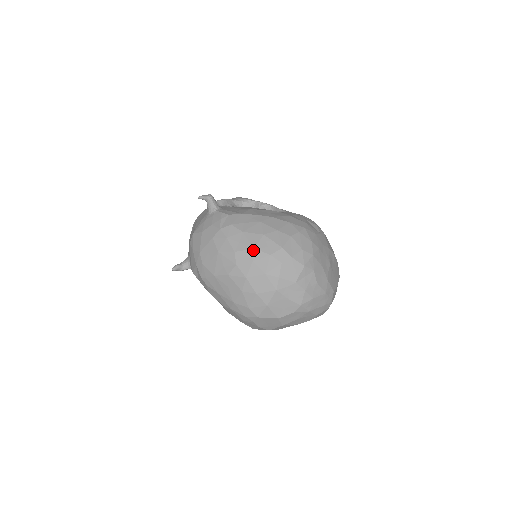
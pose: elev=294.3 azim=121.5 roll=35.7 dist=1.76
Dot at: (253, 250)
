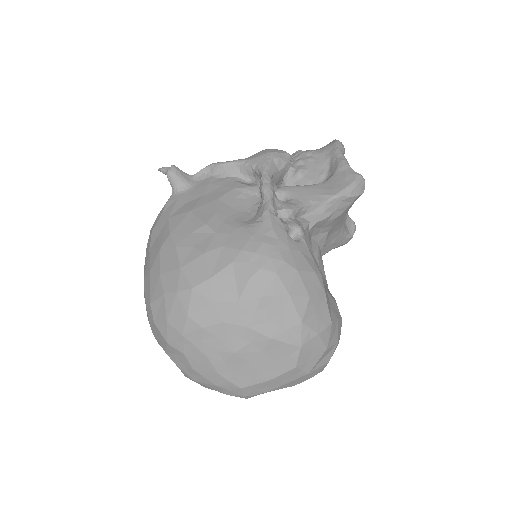
Dot at: occluded
